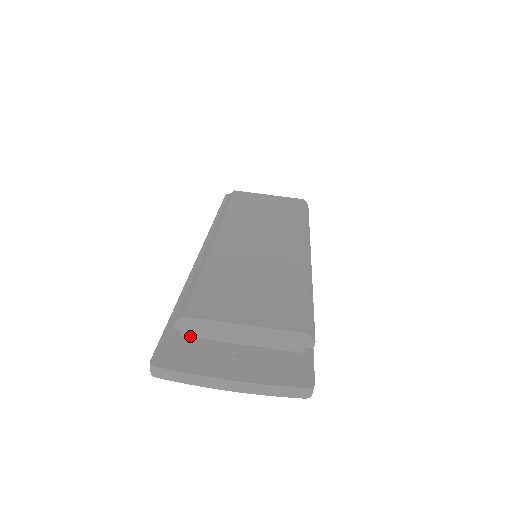
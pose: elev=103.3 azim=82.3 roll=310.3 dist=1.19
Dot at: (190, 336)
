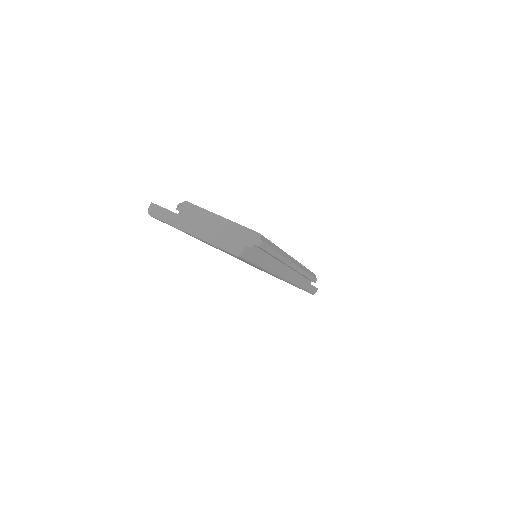
Dot at: occluded
